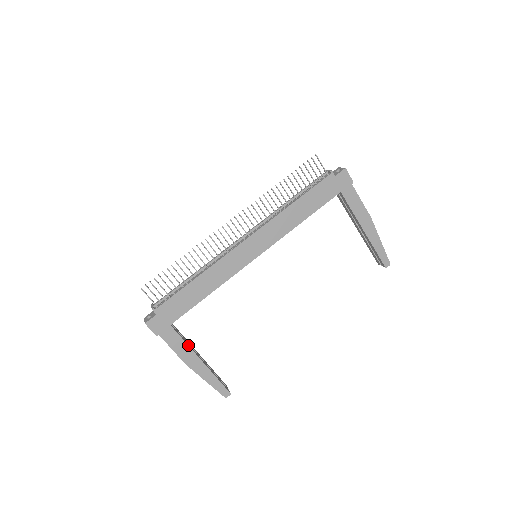
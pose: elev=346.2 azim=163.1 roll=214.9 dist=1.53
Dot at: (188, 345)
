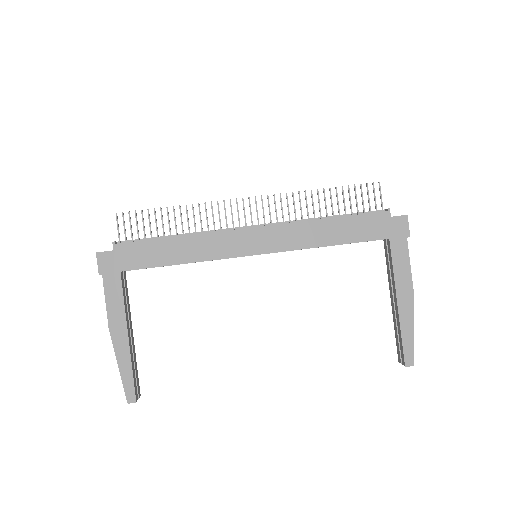
Dot at: (125, 307)
